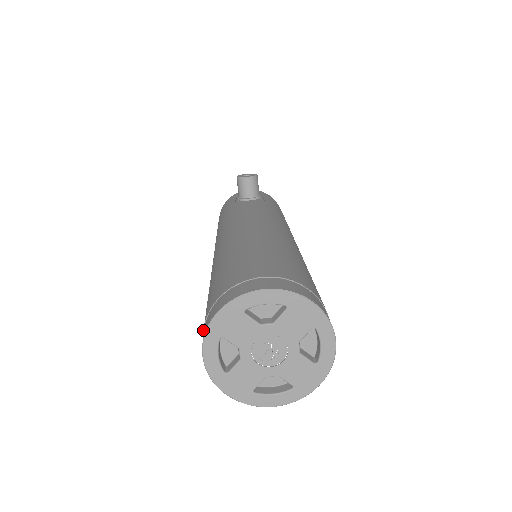
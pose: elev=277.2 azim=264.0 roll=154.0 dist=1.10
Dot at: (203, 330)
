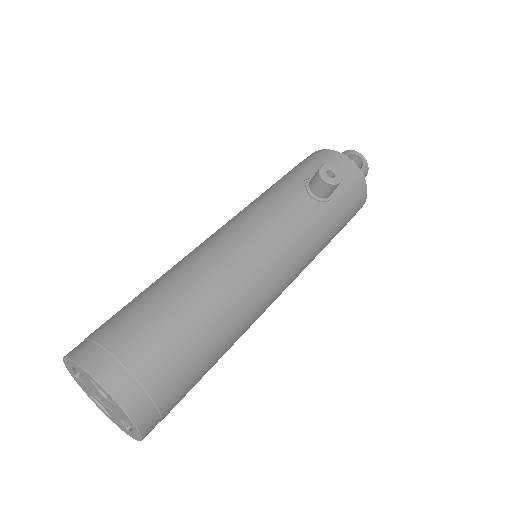
Dot at: (84, 339)
